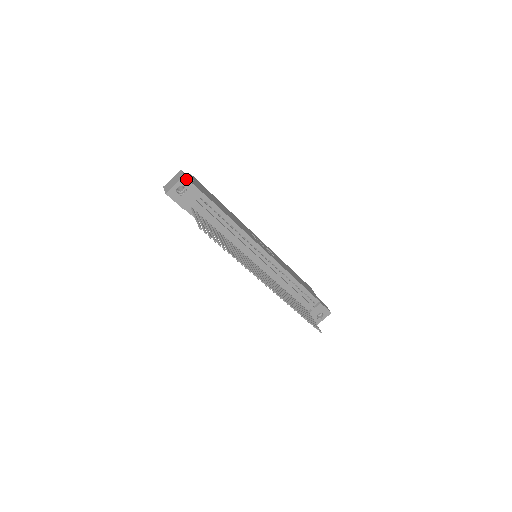
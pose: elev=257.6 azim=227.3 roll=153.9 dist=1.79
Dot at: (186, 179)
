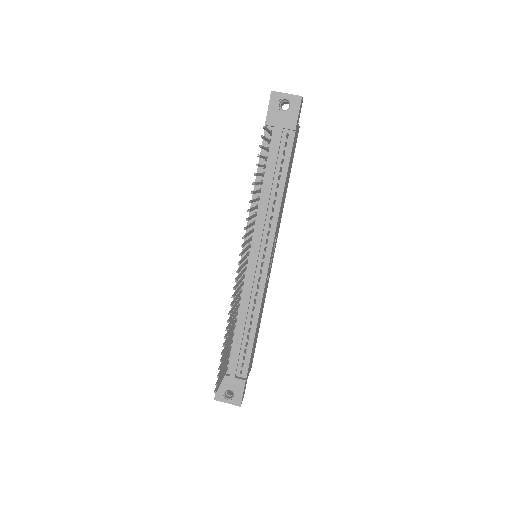
Dot at: (300, 101)
